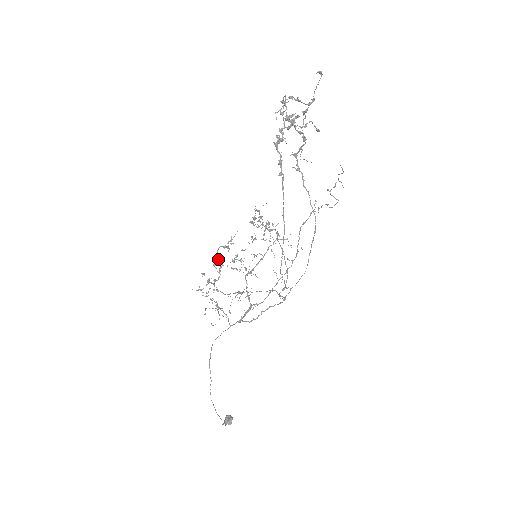
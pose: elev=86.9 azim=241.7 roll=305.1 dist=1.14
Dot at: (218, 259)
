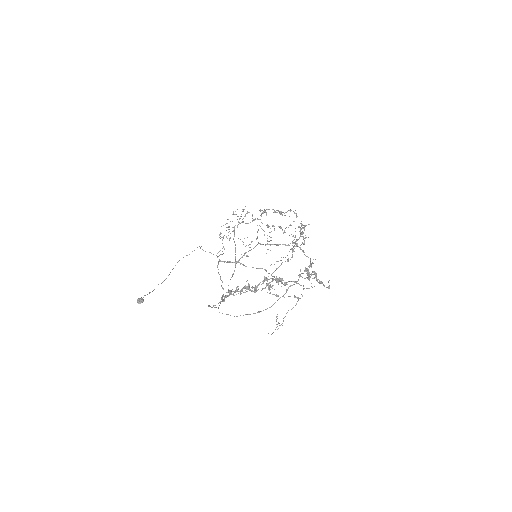
Dot at: (262, 213)
